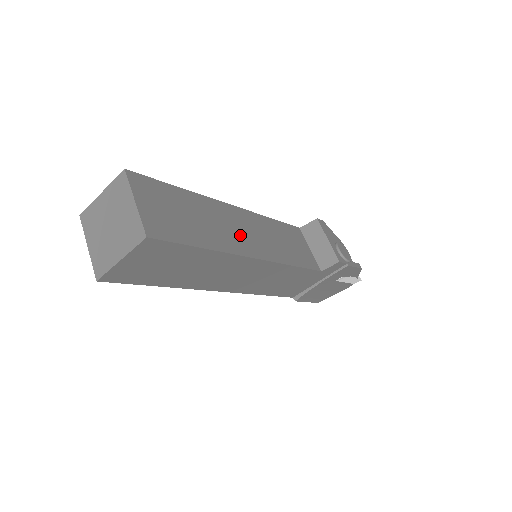
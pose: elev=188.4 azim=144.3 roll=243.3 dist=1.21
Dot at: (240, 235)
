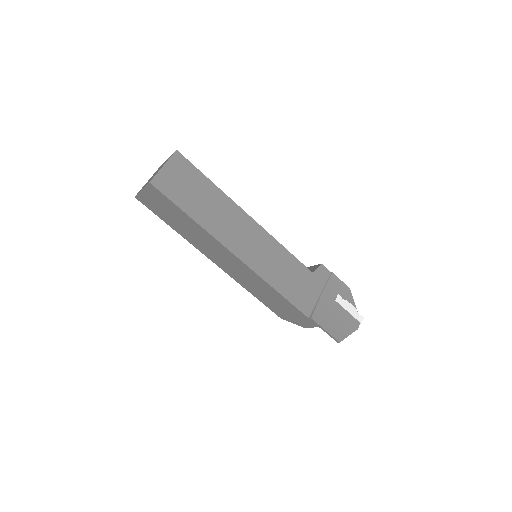
Dot at: occluded
